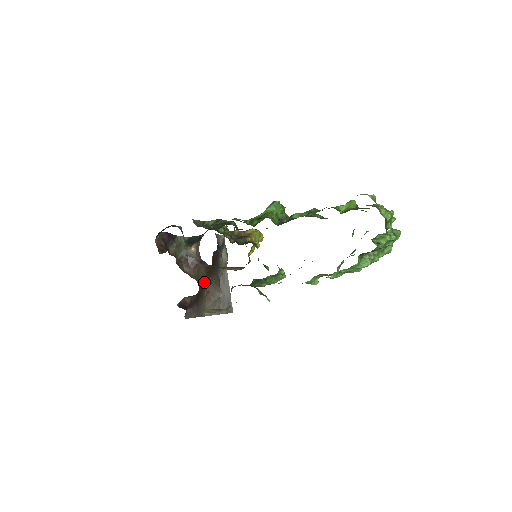
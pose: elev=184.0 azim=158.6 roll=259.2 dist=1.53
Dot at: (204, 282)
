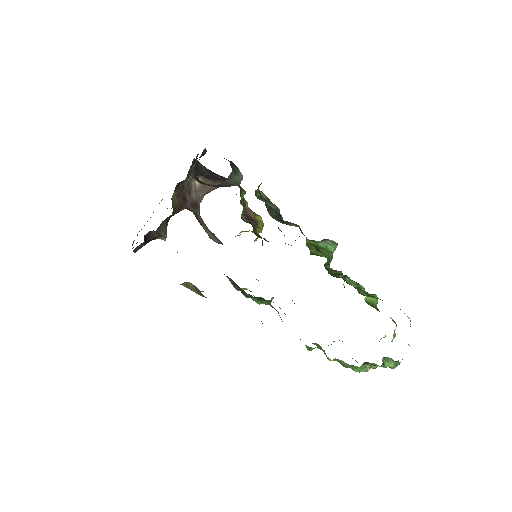
Dot at: (167, 217)
